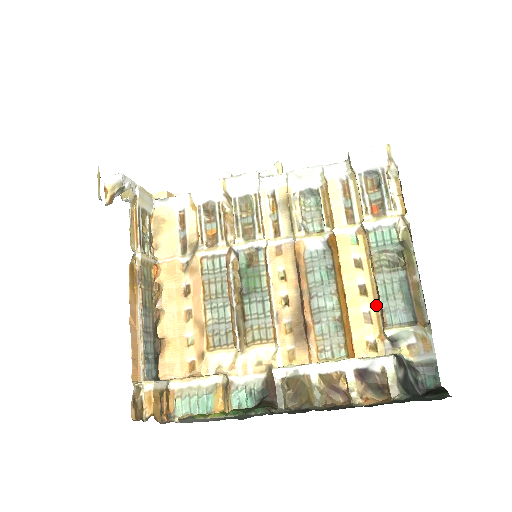
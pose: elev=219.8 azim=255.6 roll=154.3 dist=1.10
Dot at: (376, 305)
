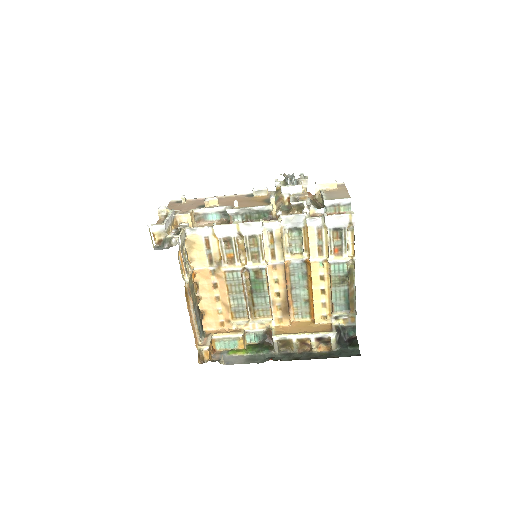
Dot at: (329, 300)
